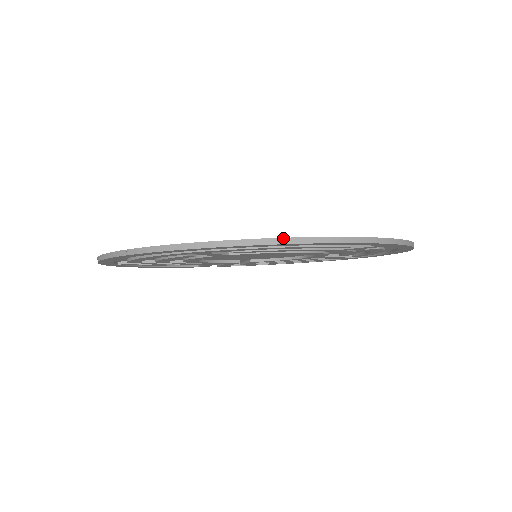
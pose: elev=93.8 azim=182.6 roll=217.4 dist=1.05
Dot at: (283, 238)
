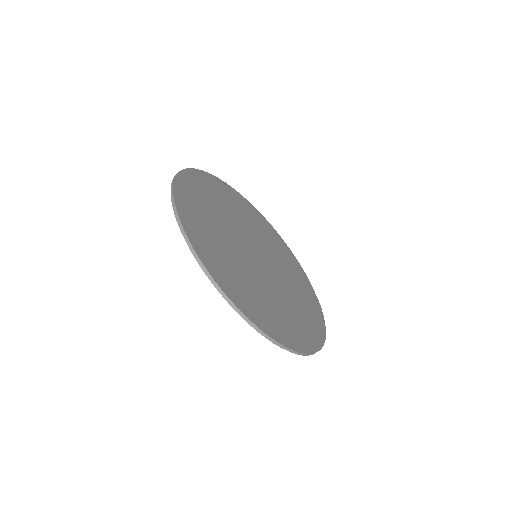
Dot at: (283, 346)
